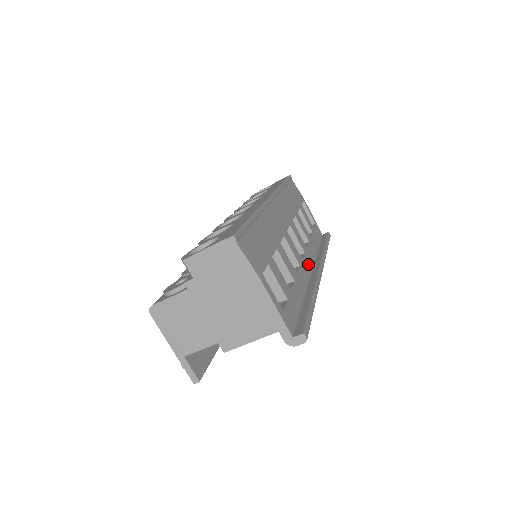
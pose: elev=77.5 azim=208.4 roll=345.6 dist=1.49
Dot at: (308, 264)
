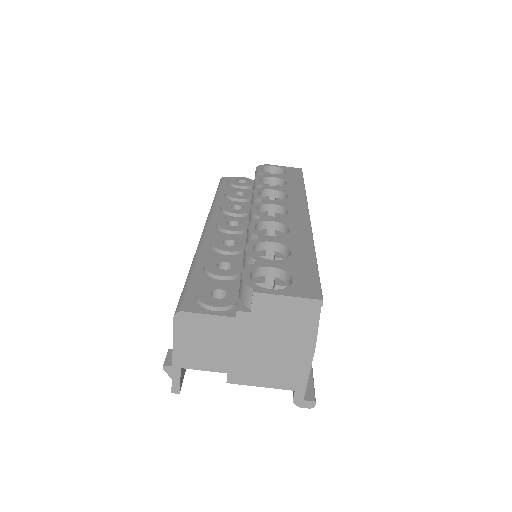
Dot at: occluded
